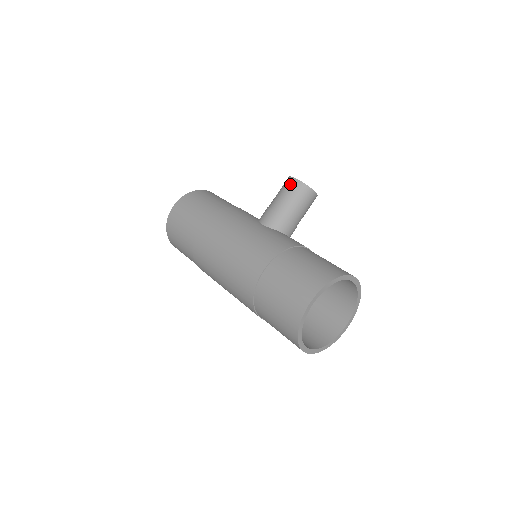
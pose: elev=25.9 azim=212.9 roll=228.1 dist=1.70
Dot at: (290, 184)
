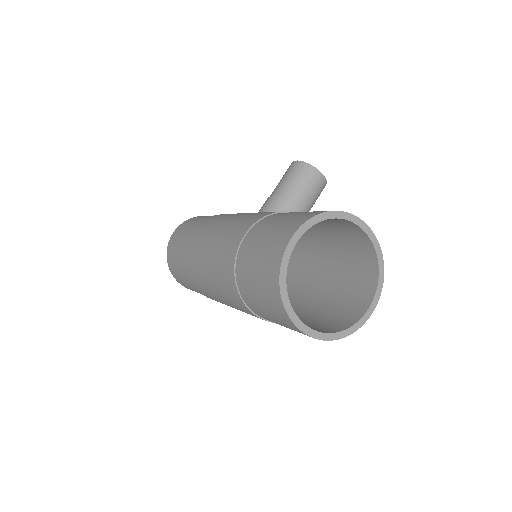
Dot at: (290, 168)
